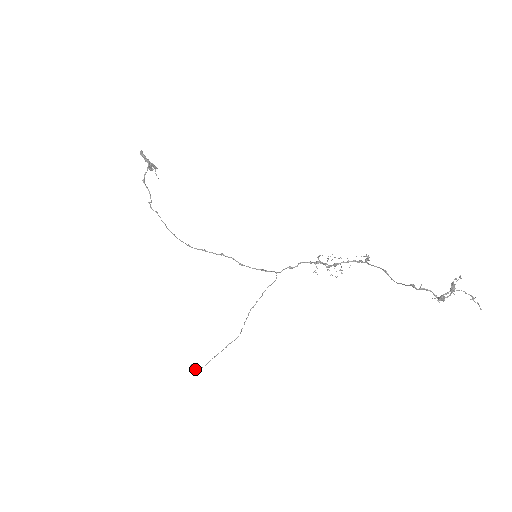
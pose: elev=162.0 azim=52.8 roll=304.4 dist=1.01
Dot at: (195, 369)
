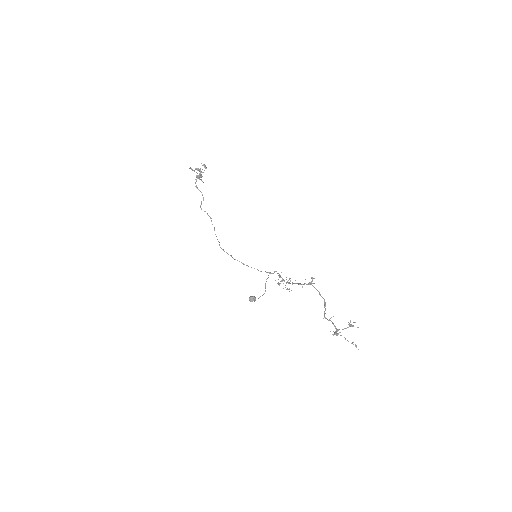
Dot at: (251, 301)
